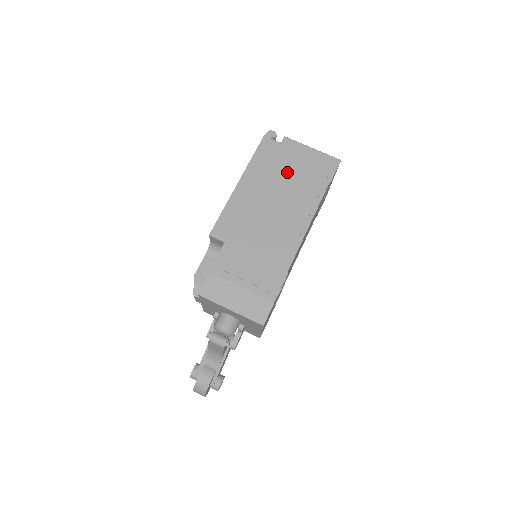
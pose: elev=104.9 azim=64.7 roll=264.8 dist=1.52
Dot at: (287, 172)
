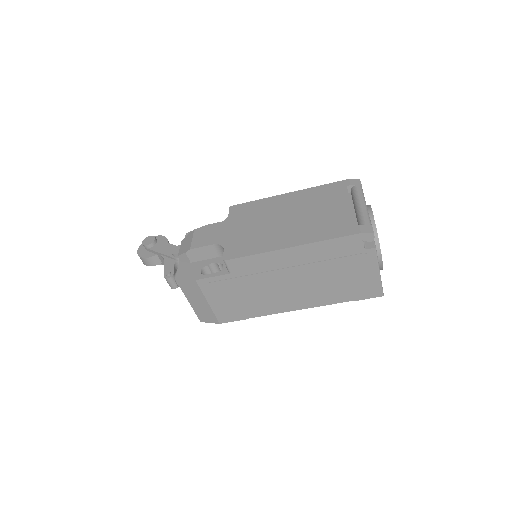
Dot at: (336, 272)
